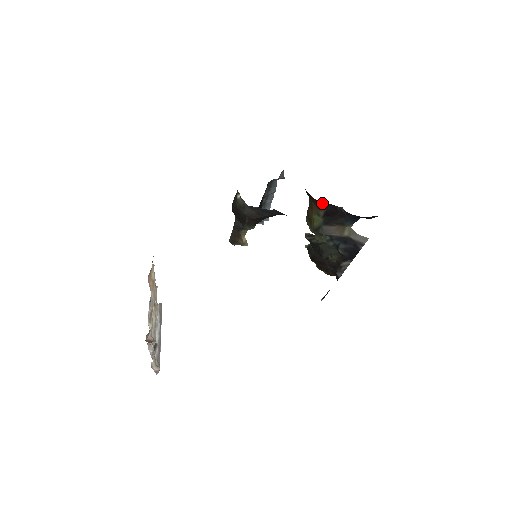
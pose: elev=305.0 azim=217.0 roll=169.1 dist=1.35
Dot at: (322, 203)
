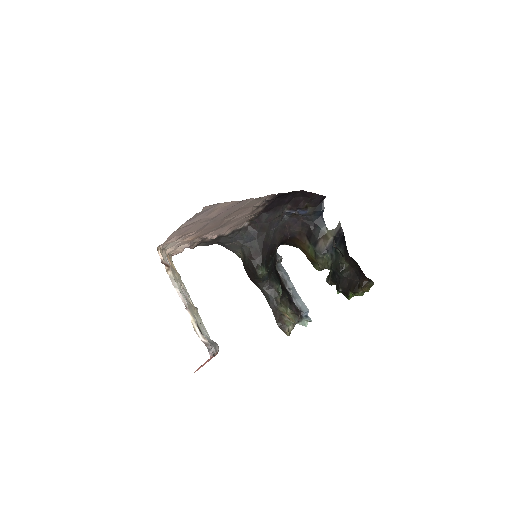
Dot at: (298, 233)
